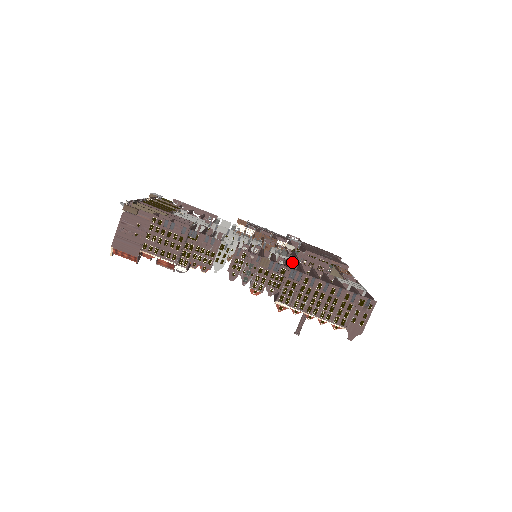
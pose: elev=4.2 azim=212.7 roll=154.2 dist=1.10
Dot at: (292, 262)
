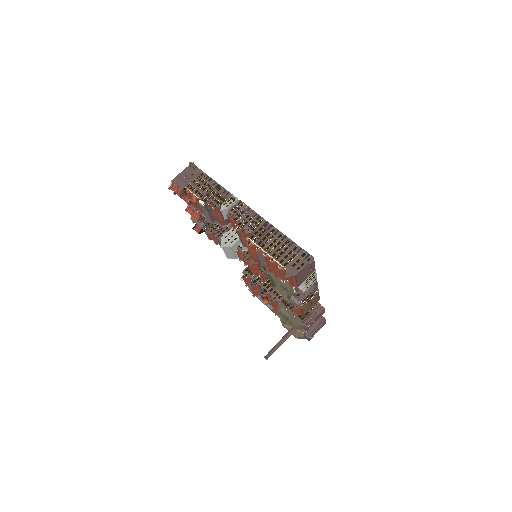
Dot at: occluded
